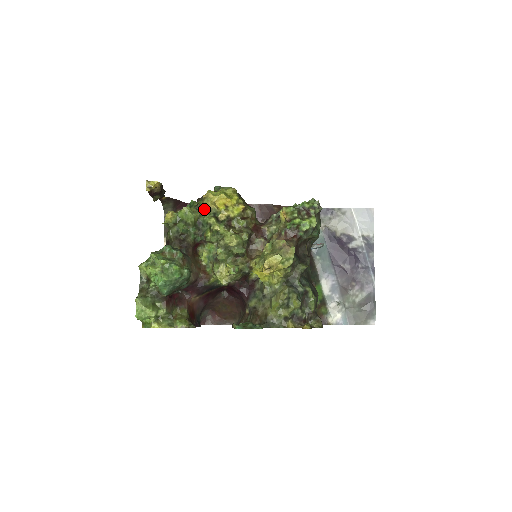
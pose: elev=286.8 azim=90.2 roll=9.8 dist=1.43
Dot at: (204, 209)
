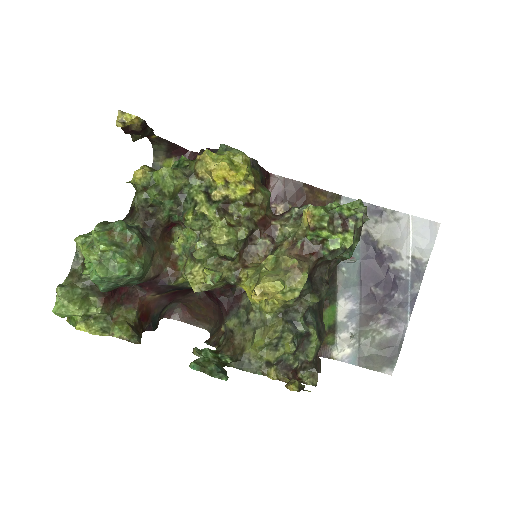
Dot at: (194, 176)
